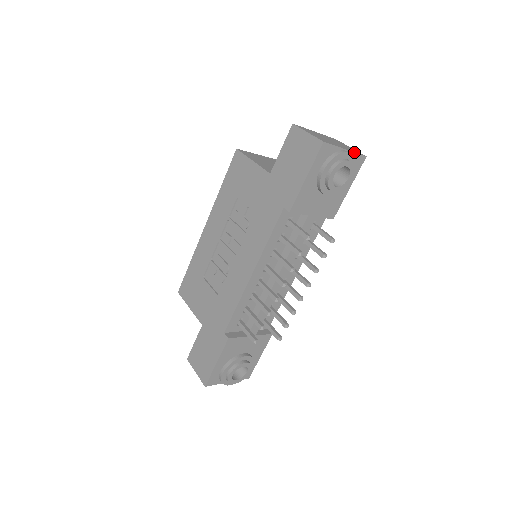
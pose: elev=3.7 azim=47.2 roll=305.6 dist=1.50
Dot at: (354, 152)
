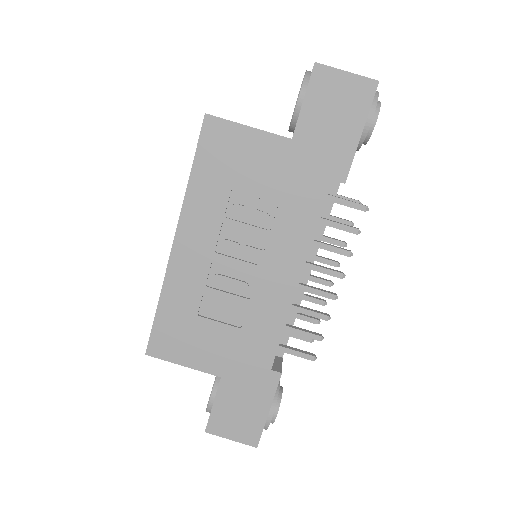
Dot at: occluded
